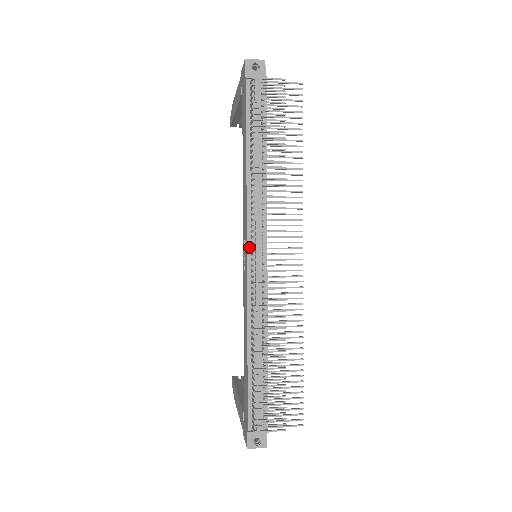
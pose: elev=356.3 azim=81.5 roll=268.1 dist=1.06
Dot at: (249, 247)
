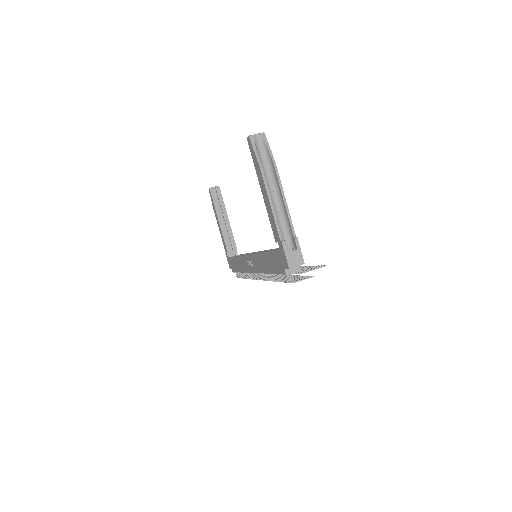
Dot at: occluded
